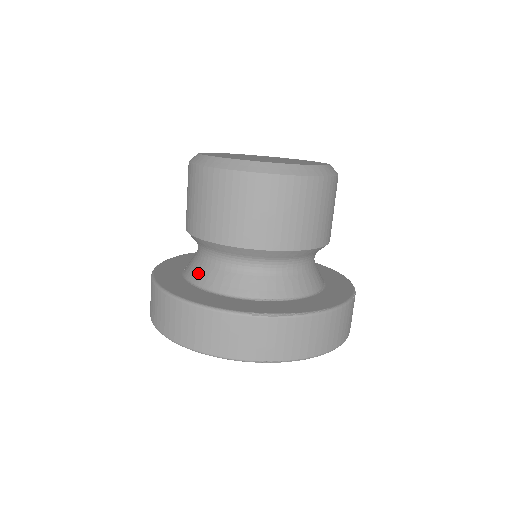
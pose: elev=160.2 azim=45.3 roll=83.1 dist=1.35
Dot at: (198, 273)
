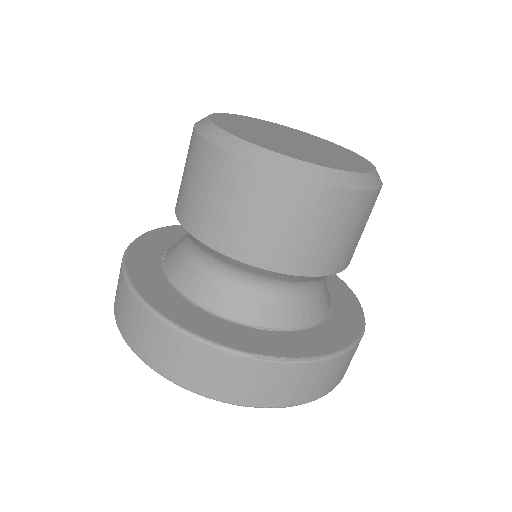
Dot at: (185, 276)
